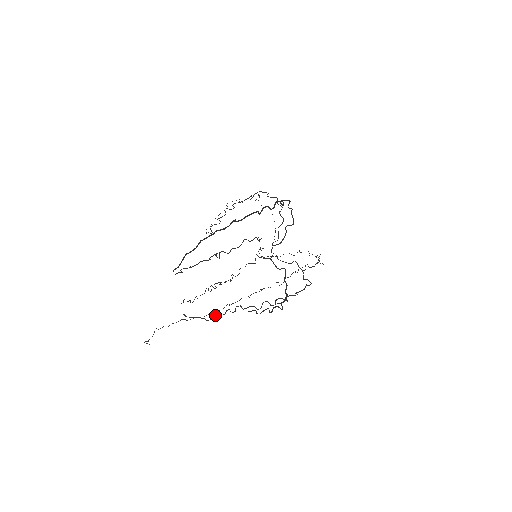
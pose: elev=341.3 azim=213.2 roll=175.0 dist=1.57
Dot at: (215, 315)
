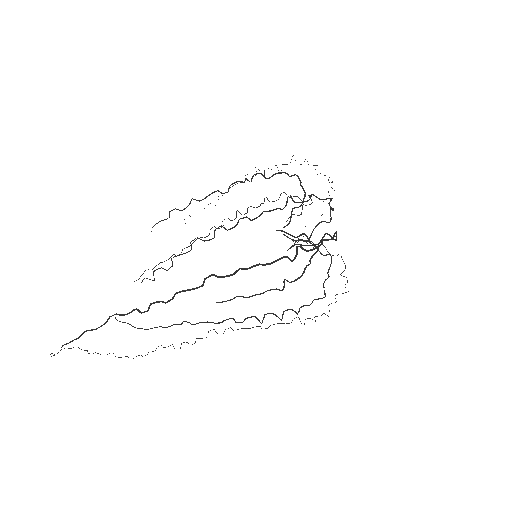
Dot at: occluded
